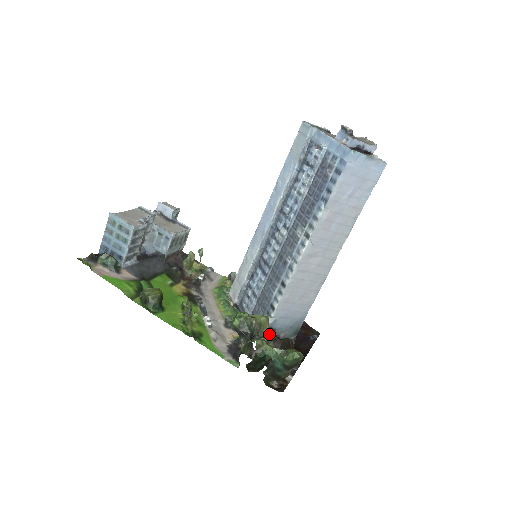
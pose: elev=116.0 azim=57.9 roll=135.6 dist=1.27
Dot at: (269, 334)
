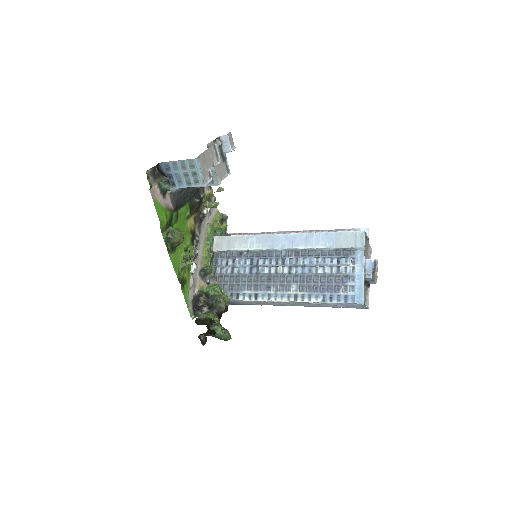
Dot at: (222, 307)
